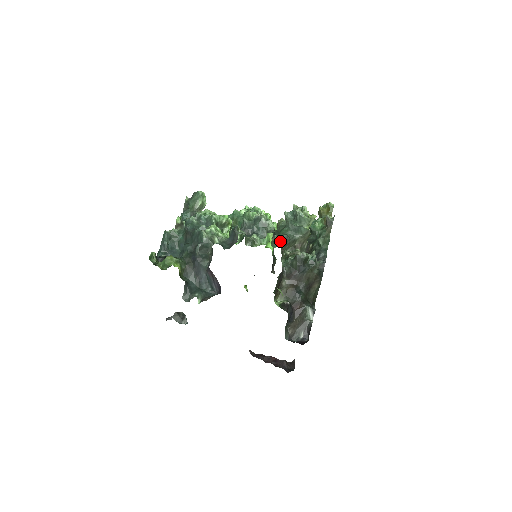
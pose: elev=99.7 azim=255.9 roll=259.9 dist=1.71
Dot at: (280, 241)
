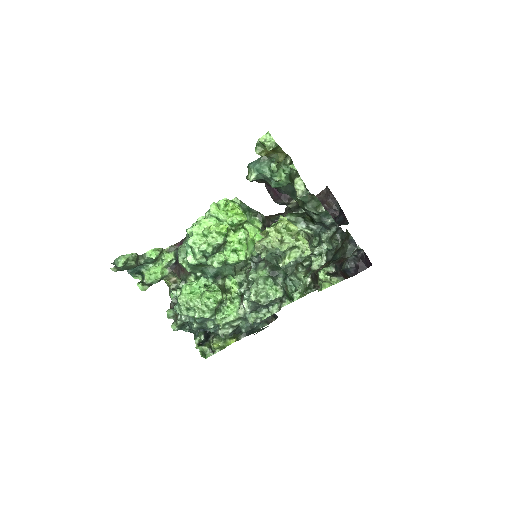
Dot at: (300, 295)
